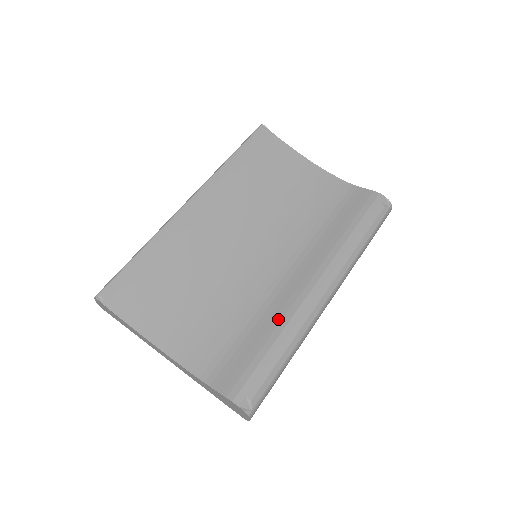
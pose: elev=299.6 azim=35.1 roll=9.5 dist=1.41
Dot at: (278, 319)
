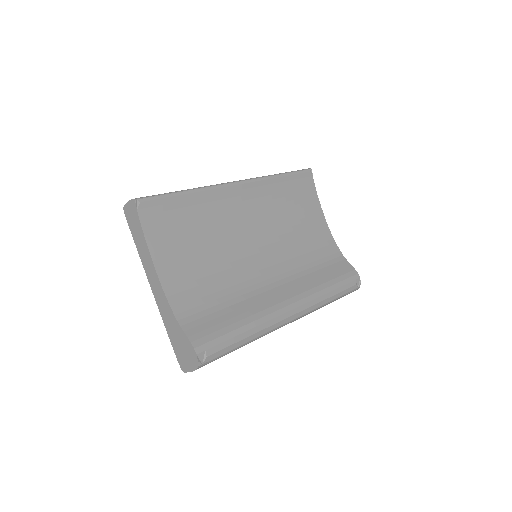
Dot at: (254, 311)
